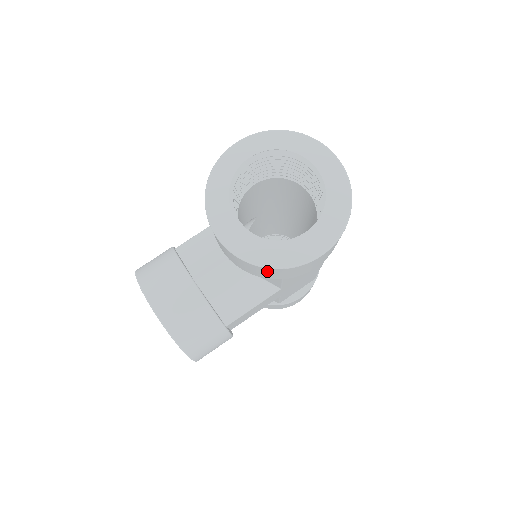
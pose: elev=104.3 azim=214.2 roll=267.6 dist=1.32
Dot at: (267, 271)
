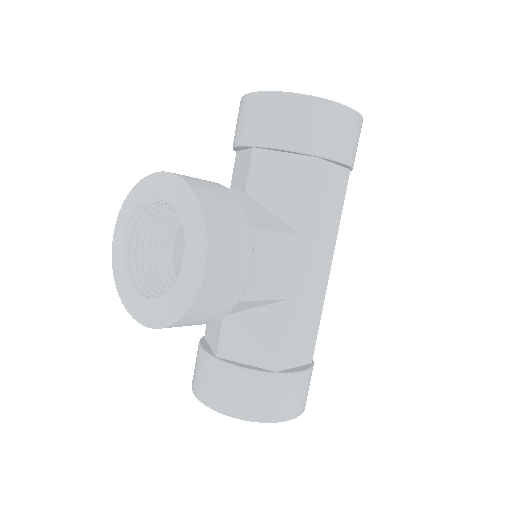
Dot at: (311, 112)
